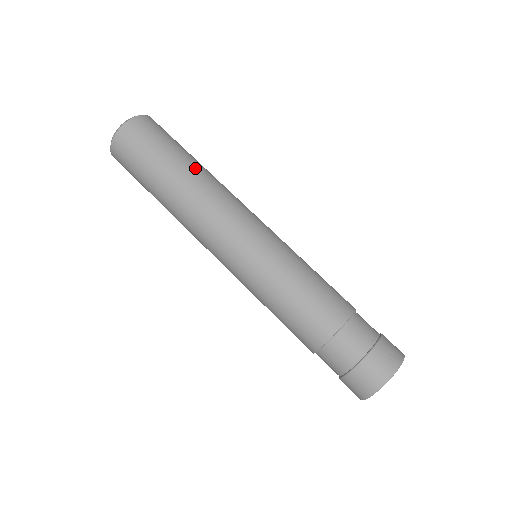
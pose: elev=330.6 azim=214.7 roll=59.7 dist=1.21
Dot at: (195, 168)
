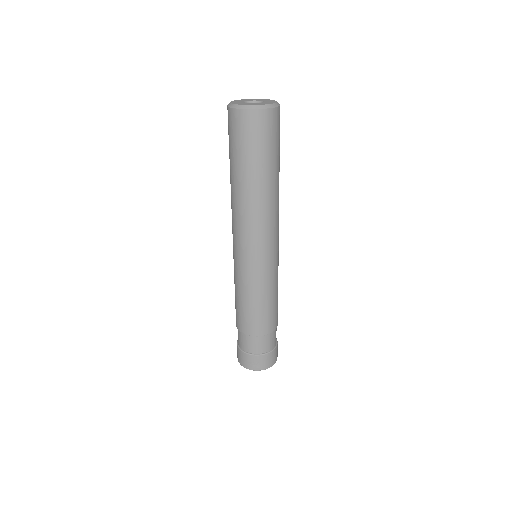
Dot at: (255, 187)
